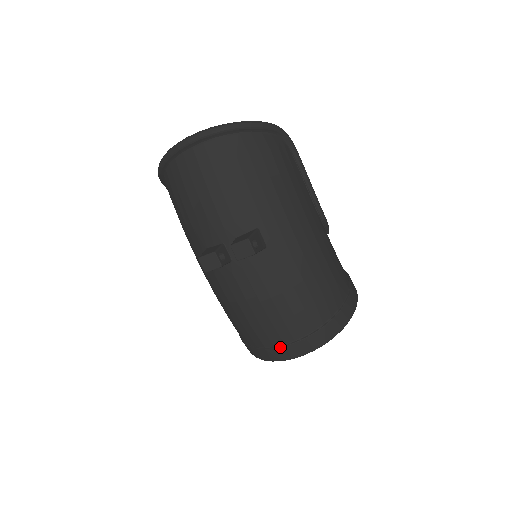
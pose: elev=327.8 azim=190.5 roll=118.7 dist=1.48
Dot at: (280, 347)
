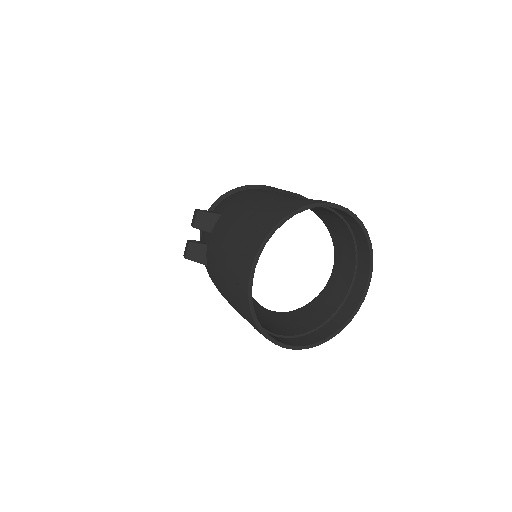
Dot at: (240, 268)
